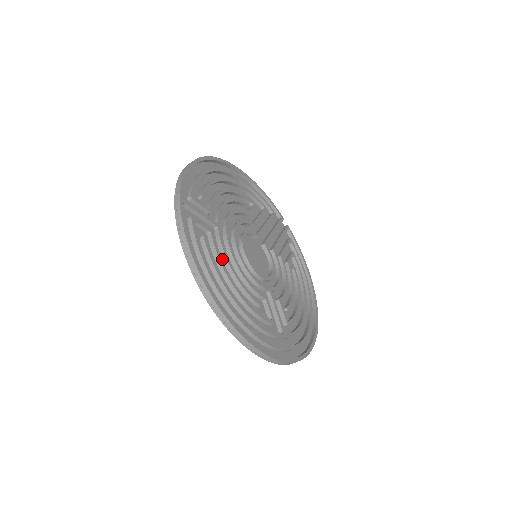
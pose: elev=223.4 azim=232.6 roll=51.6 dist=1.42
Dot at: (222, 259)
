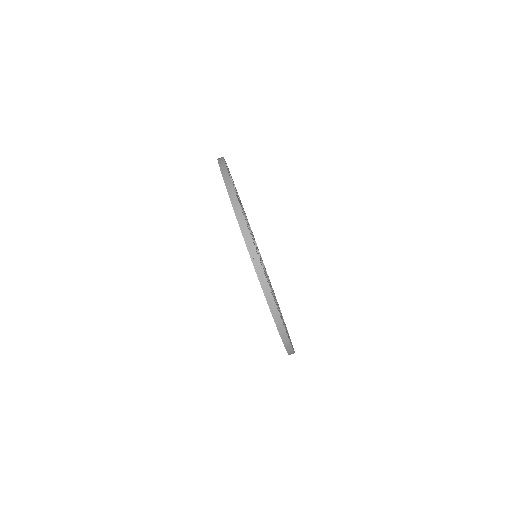
Dot at: occluded
